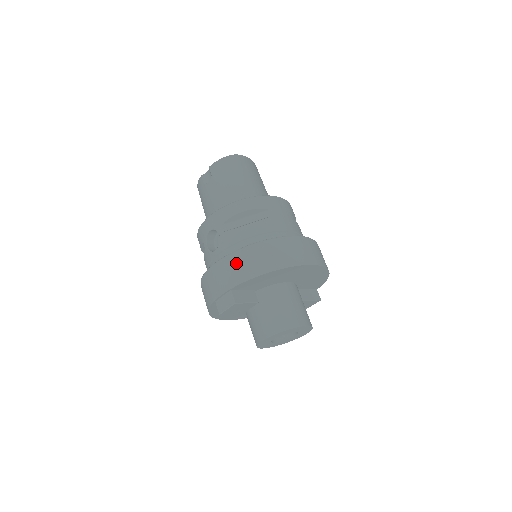
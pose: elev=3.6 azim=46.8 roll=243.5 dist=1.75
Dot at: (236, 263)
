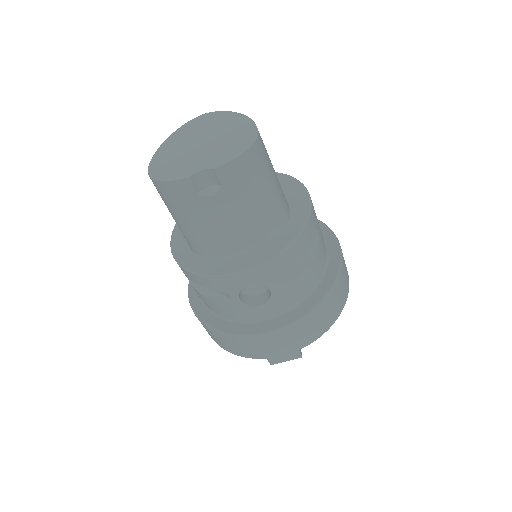
Dot at: (310, 326)
